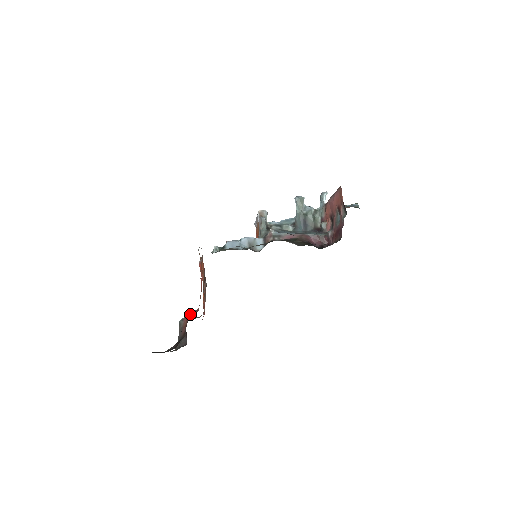
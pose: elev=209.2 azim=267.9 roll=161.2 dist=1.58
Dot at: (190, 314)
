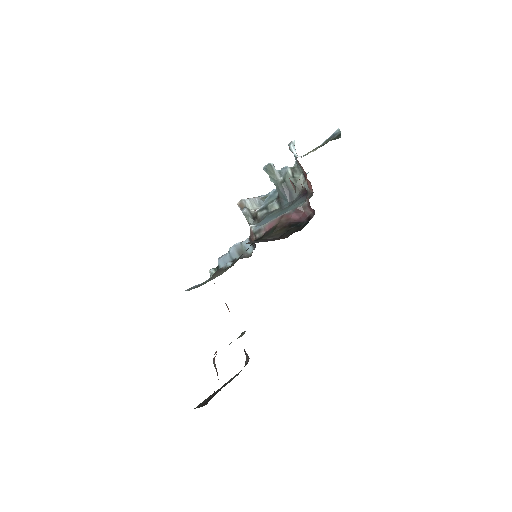
Dot at: occluded
